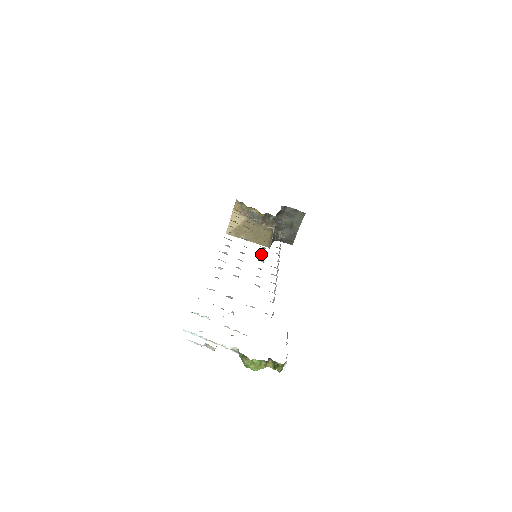
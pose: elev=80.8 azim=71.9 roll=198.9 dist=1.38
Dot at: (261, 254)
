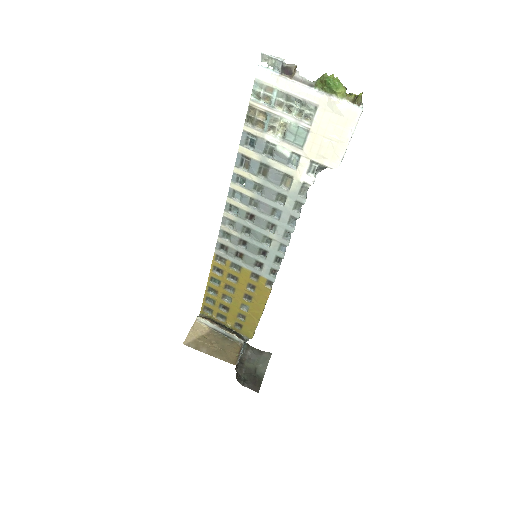
Dot at: (261, 257)
